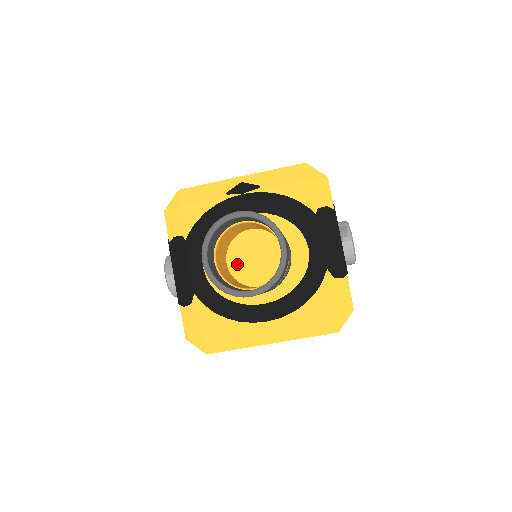
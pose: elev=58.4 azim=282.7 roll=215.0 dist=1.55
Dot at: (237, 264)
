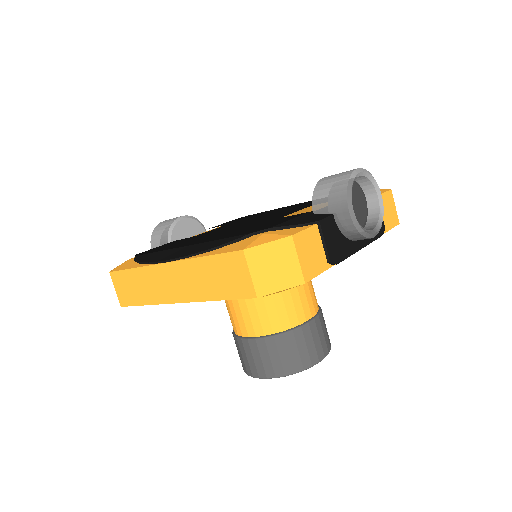
Dot at: occluded
